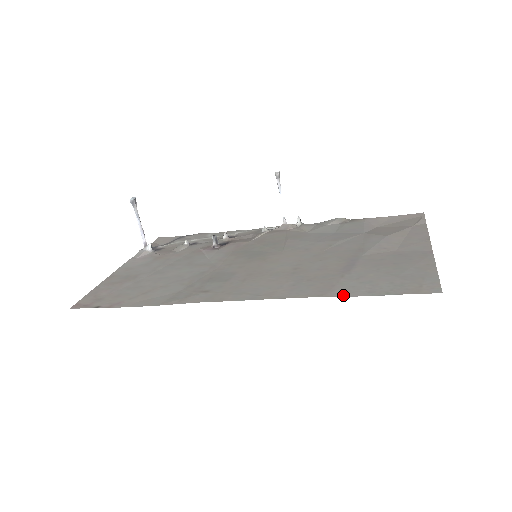
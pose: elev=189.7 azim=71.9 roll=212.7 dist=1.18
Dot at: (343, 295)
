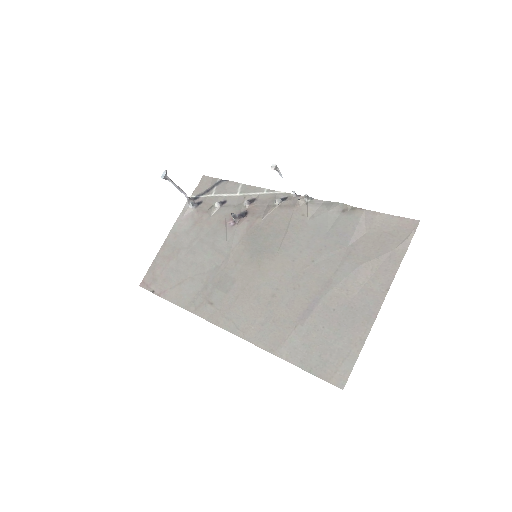
Dot at: (284, 358)
